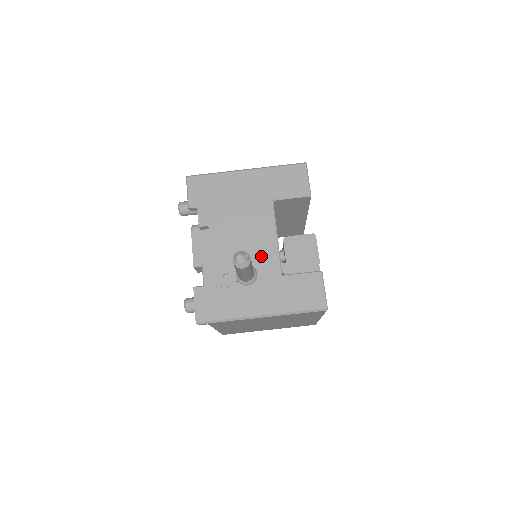
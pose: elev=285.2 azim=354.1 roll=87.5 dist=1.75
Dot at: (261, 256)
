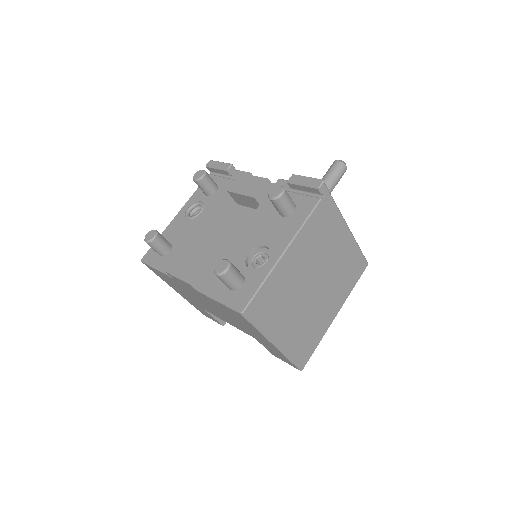
Dot at: occluded
